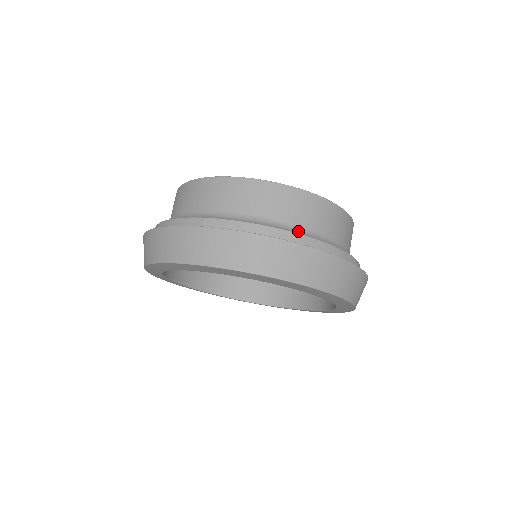
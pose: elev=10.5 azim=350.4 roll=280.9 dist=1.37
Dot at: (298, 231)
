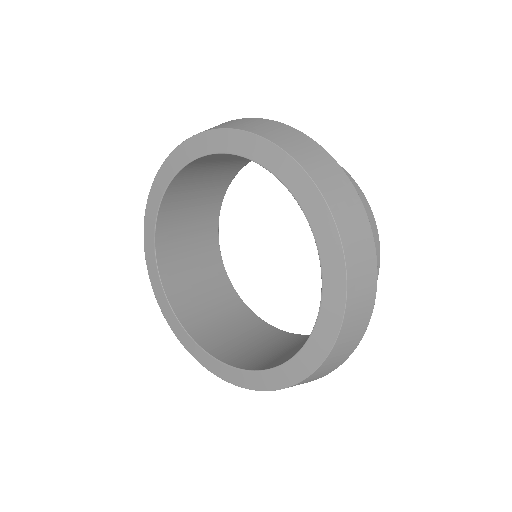
Dot at: occluded
